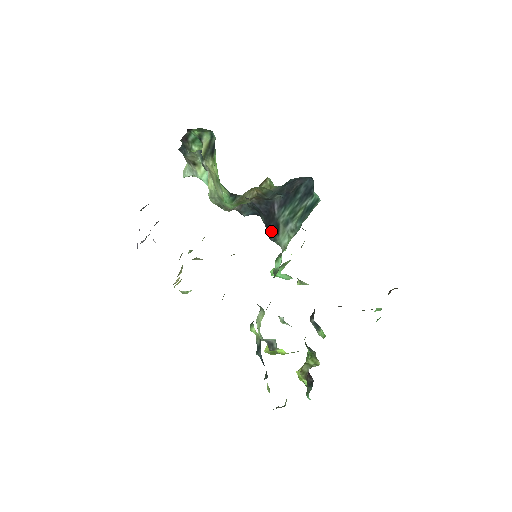
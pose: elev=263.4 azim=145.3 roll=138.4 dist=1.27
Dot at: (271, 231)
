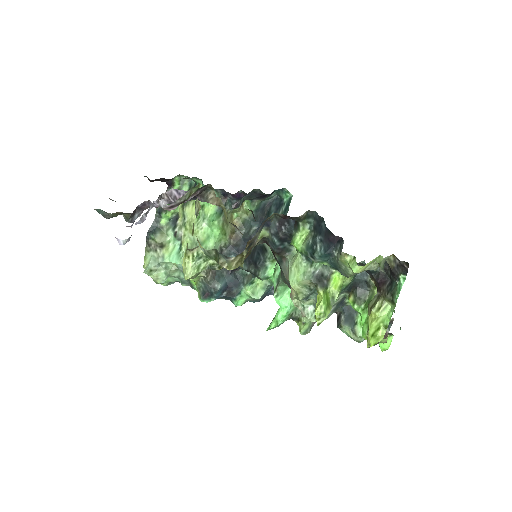
Dot at: (257, 257)
